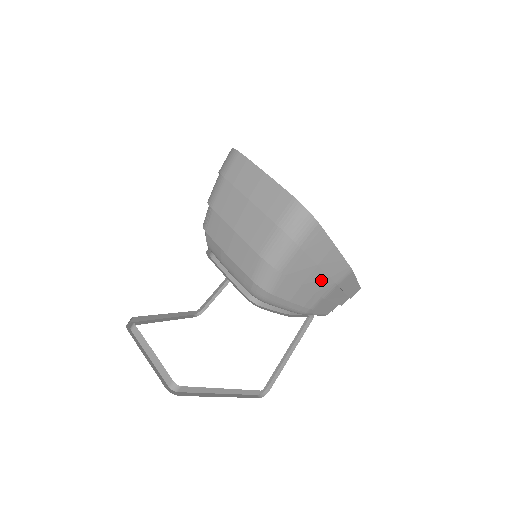
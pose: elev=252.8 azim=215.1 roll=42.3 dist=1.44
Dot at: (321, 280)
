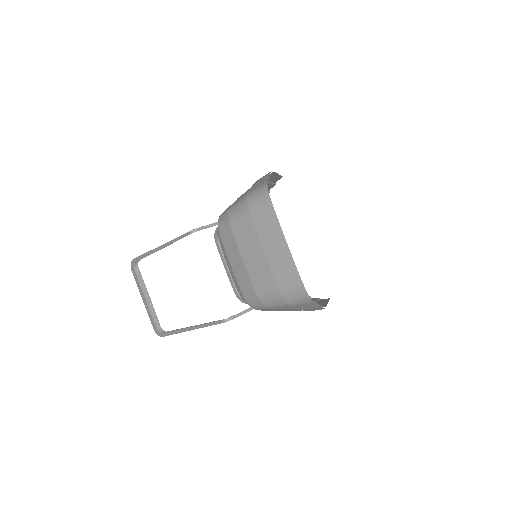
Dot at: (299, 310)
